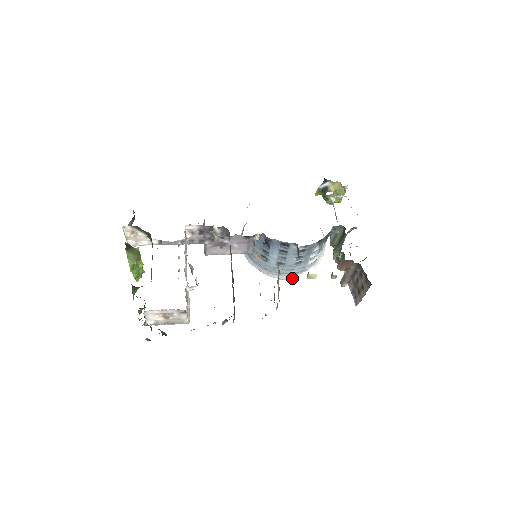
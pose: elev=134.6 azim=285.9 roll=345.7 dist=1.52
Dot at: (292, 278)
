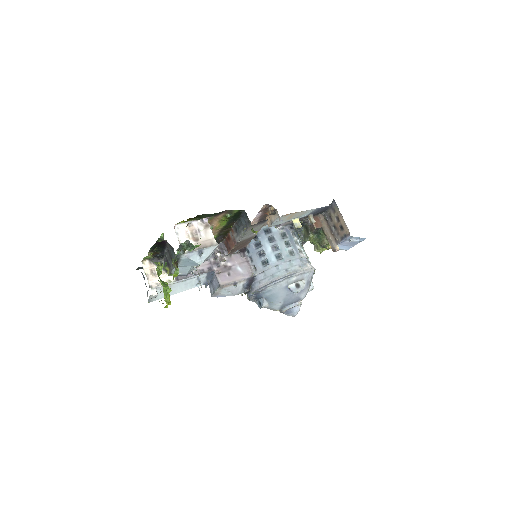
Dot at: (299, 271)
